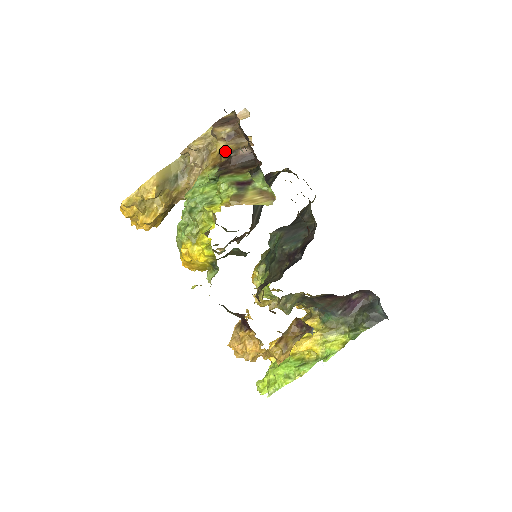
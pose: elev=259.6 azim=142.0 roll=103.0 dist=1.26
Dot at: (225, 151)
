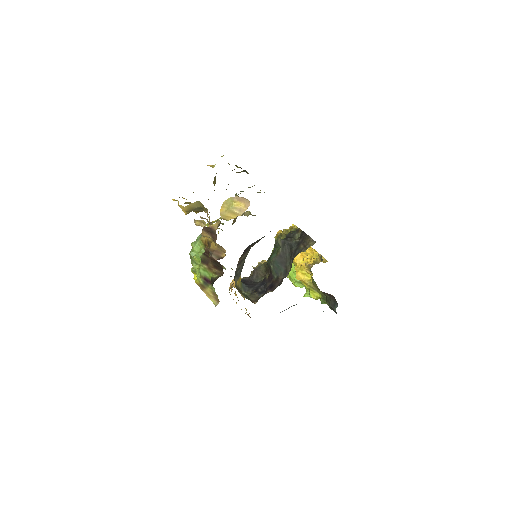
Dot at: (209, 245)
